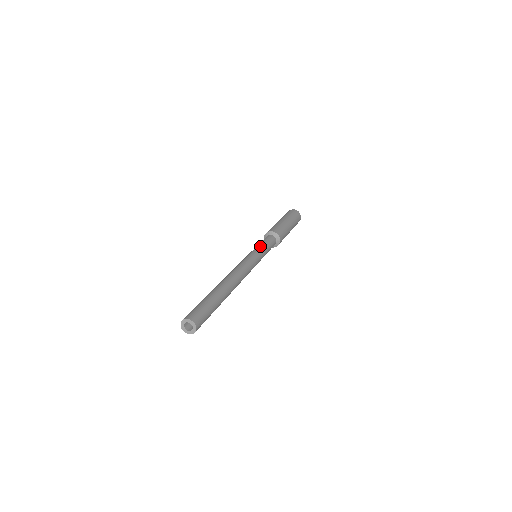
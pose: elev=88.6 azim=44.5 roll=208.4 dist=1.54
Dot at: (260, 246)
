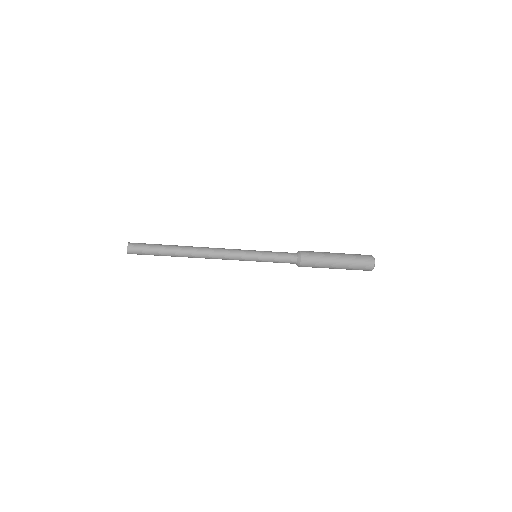
Dot at: (266, 251)
